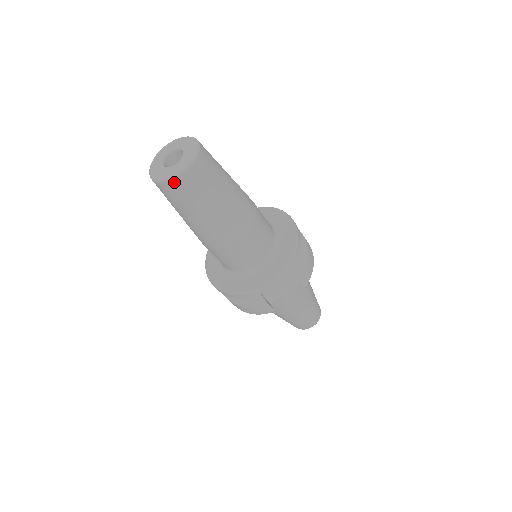
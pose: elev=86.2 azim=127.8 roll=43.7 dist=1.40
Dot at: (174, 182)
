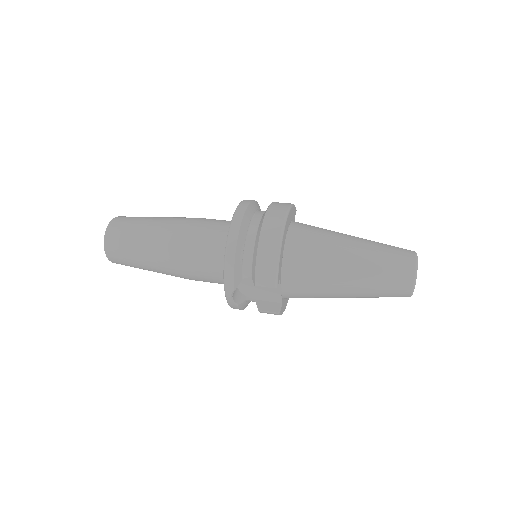
Dot at: (114, 262)
